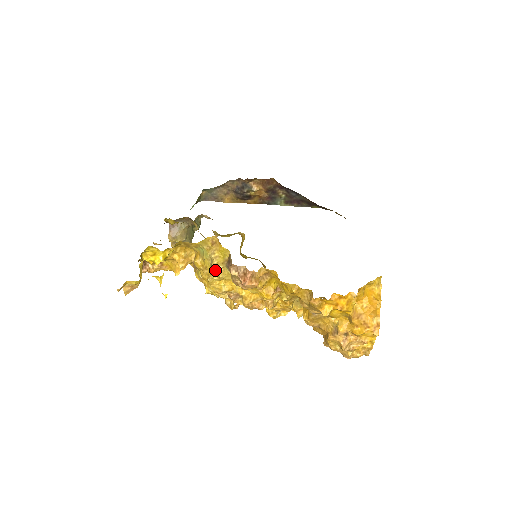
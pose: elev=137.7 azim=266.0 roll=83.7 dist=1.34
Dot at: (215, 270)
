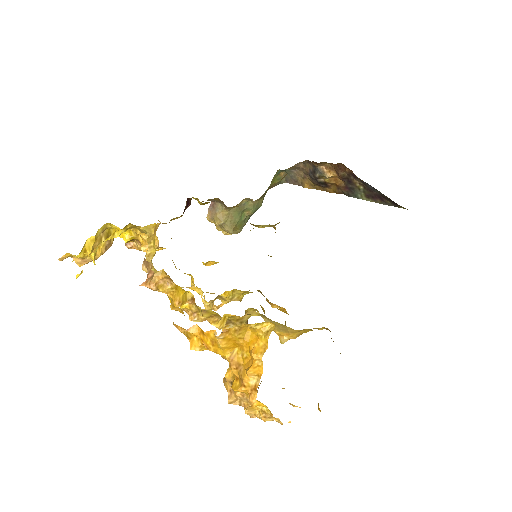
Dot at: occluded
